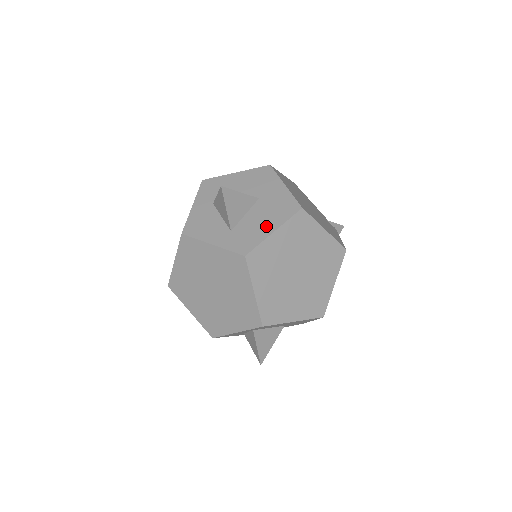
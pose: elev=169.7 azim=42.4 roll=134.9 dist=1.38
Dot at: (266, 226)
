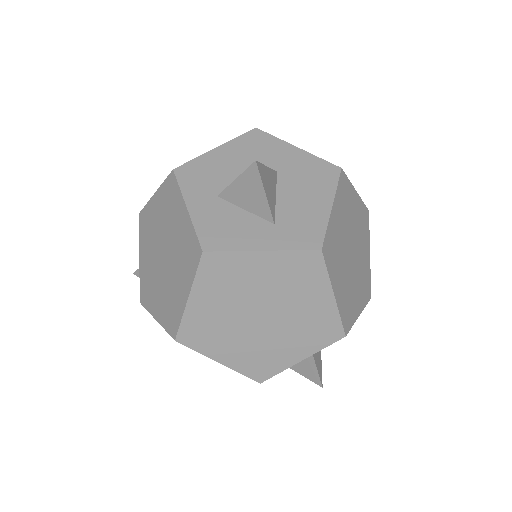
Dot at: (316, 203)
